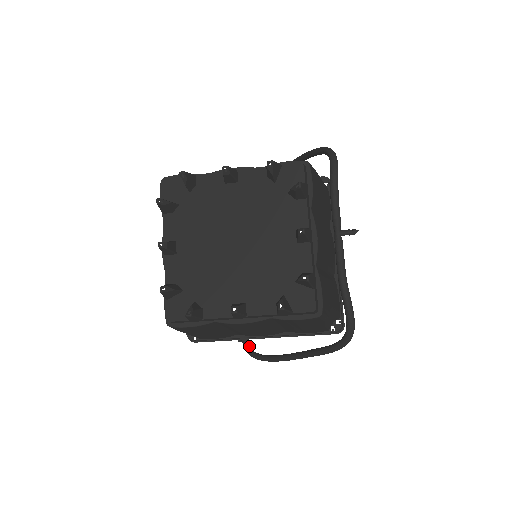
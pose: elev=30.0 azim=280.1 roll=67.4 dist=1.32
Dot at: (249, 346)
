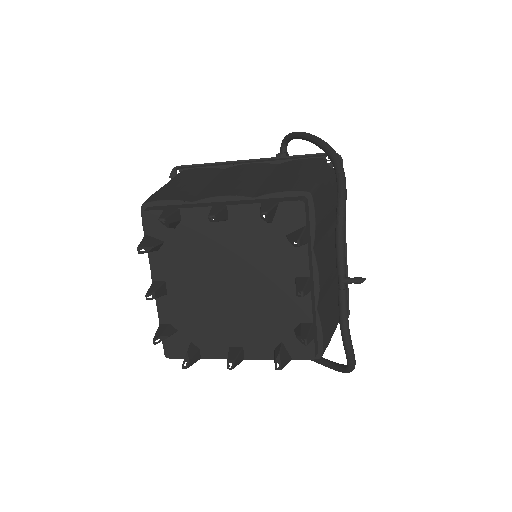
Dot at: occluded
